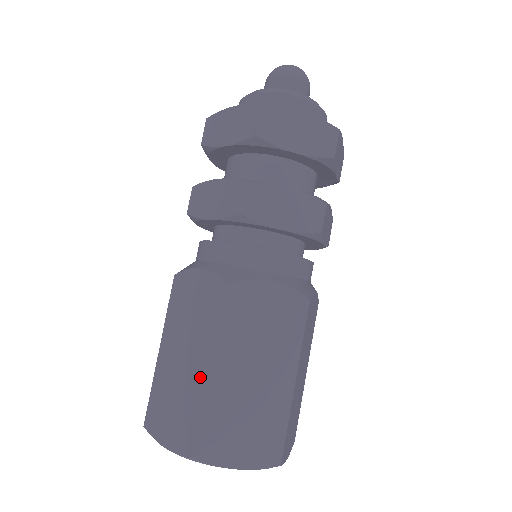
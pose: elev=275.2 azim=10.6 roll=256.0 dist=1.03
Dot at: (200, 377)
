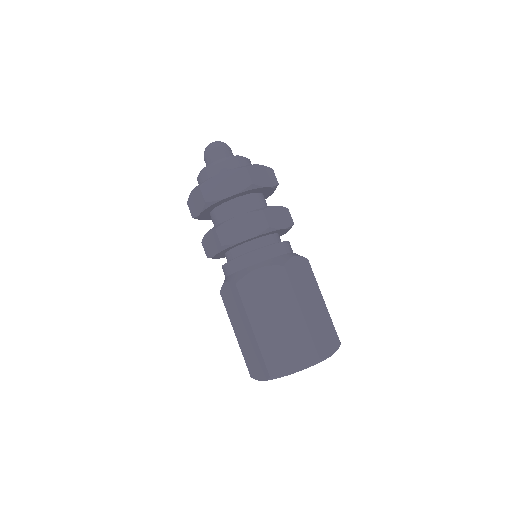
Dot at: (252, 337)
